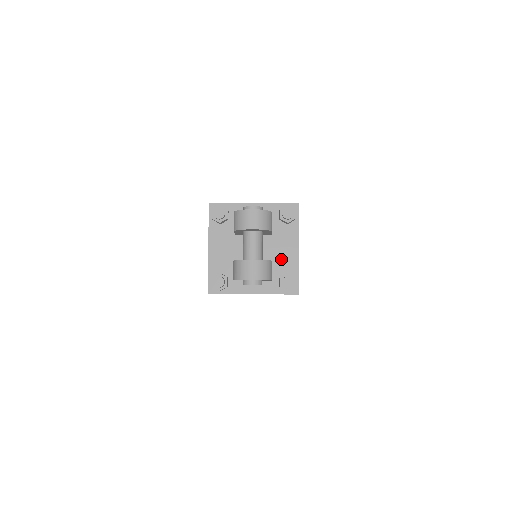
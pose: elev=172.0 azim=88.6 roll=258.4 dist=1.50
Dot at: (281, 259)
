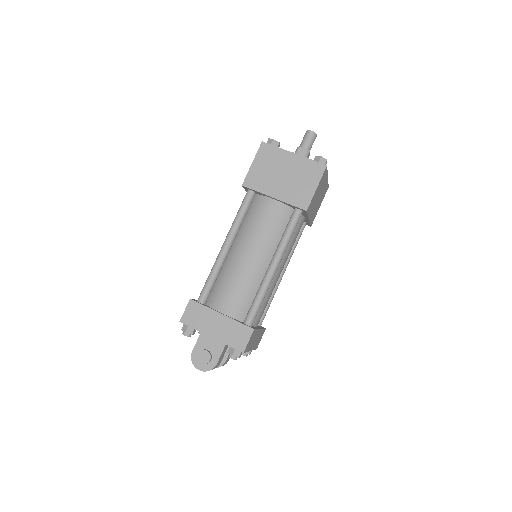
Dot at: occluded
